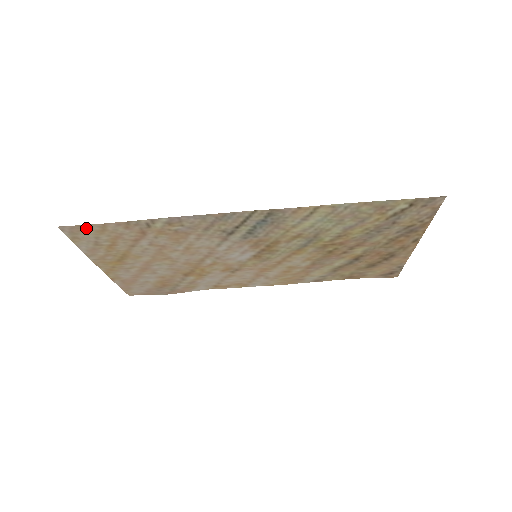
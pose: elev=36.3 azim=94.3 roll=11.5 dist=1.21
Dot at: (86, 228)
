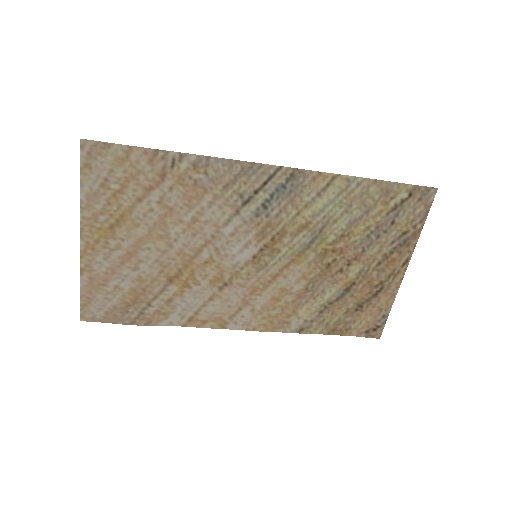
Dot at: (109, 150)
